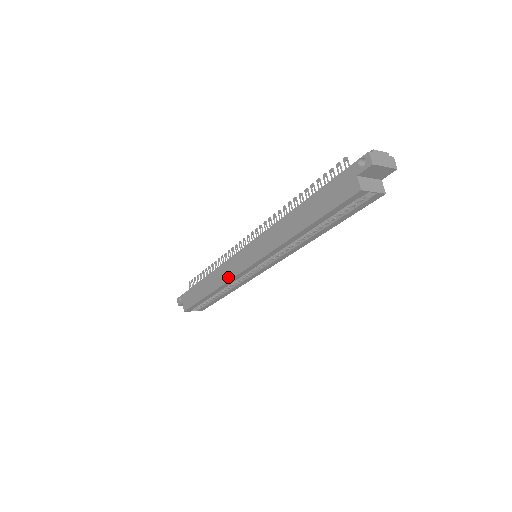
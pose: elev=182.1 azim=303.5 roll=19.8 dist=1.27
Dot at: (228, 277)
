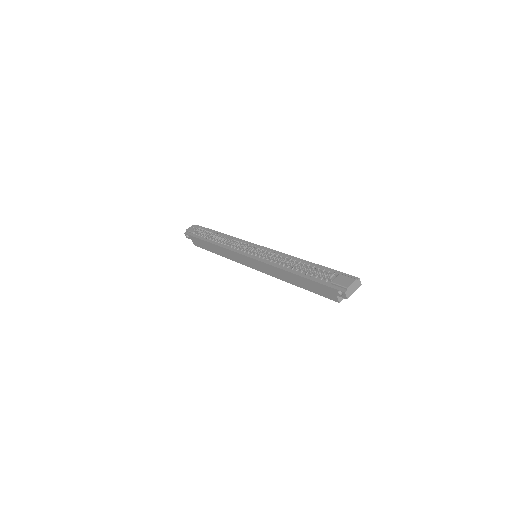
Dot at: (235, 260)
